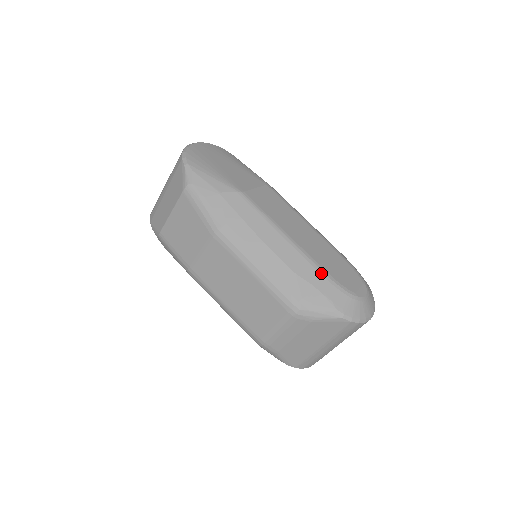
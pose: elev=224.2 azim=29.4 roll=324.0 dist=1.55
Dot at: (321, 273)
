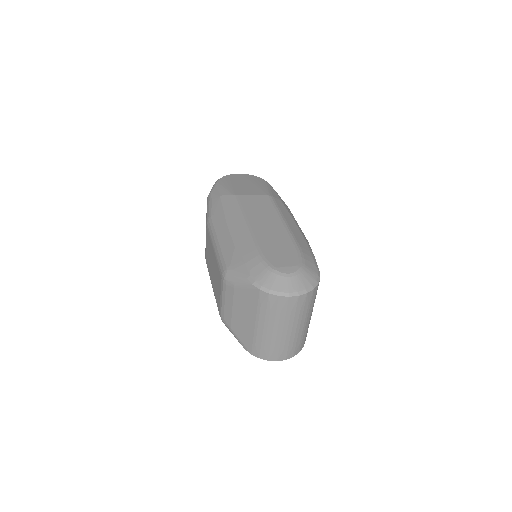
Dot at: (254, 248)
